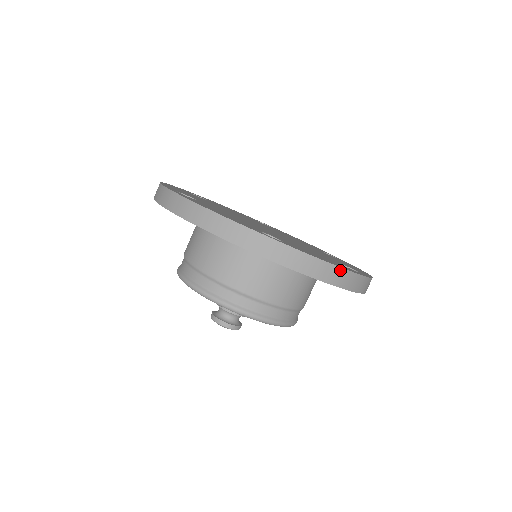
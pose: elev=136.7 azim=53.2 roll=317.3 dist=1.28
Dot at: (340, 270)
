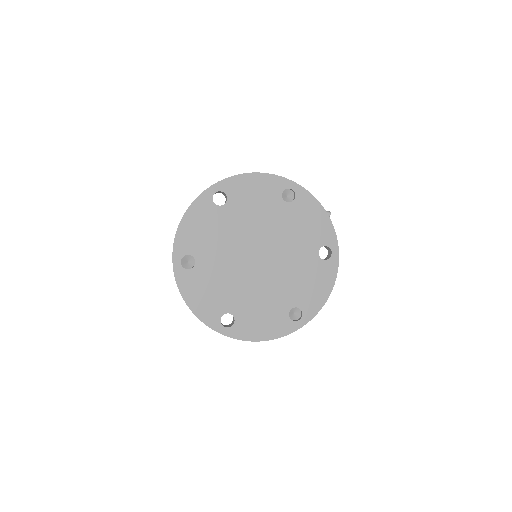
Dot at: (267, 340)
